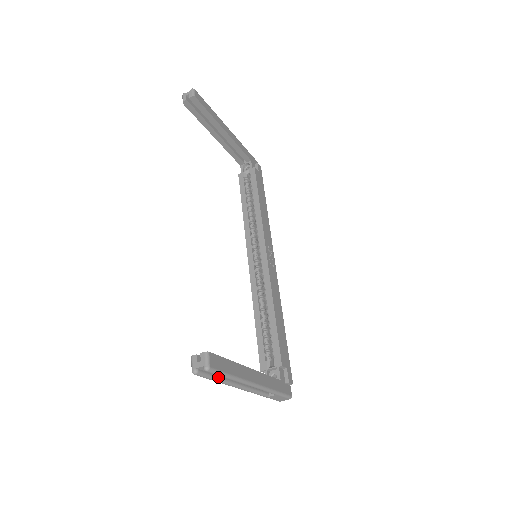
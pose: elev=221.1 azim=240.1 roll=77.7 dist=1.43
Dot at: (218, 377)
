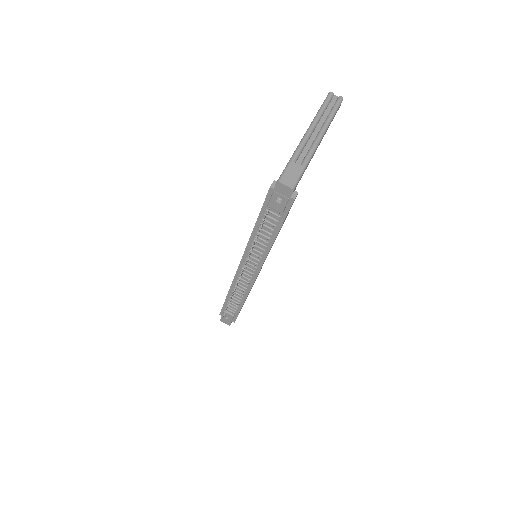
Dot at: (325, 110)
